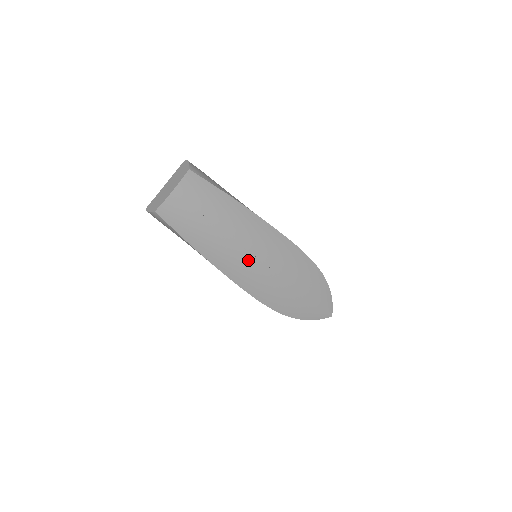
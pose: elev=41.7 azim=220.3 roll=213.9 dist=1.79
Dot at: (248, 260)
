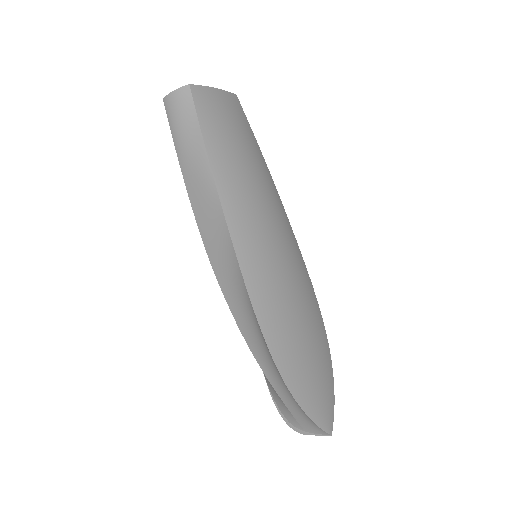
Dot at: (262, 225)
